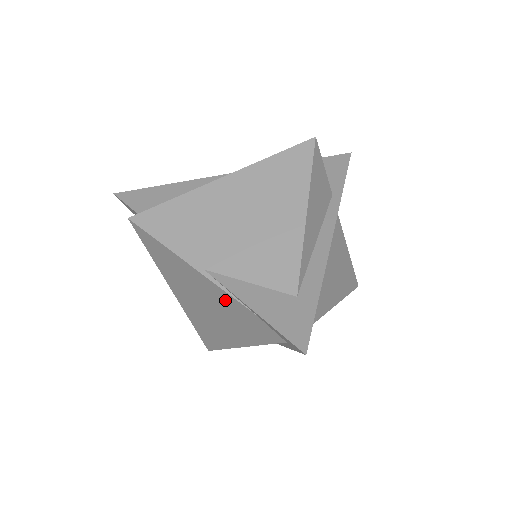
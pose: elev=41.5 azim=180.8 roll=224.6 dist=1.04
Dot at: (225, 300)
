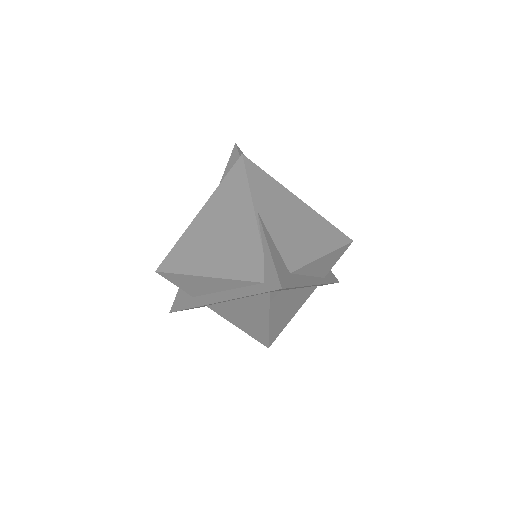
Dot at: (248, 235)
